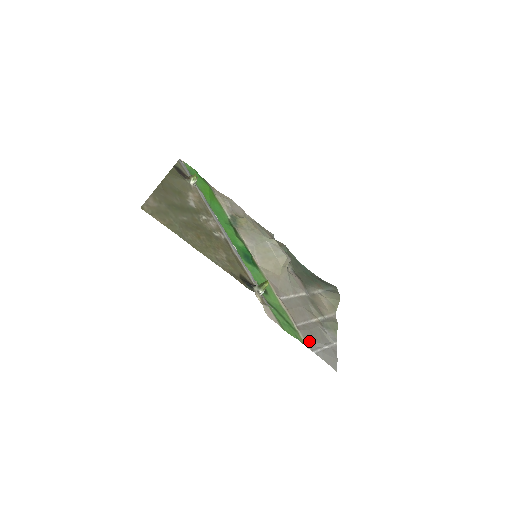
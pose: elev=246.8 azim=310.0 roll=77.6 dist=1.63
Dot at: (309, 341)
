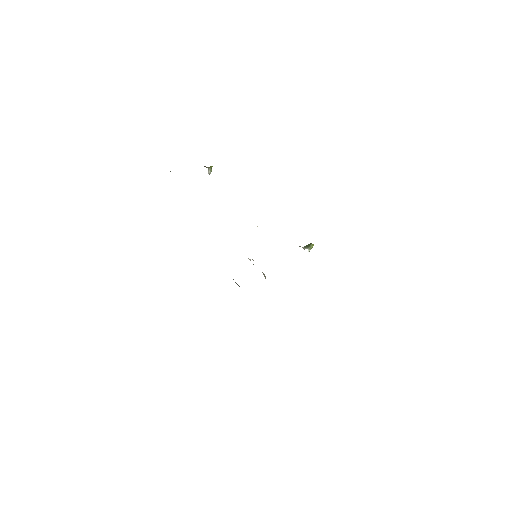
Dot at: occluded
